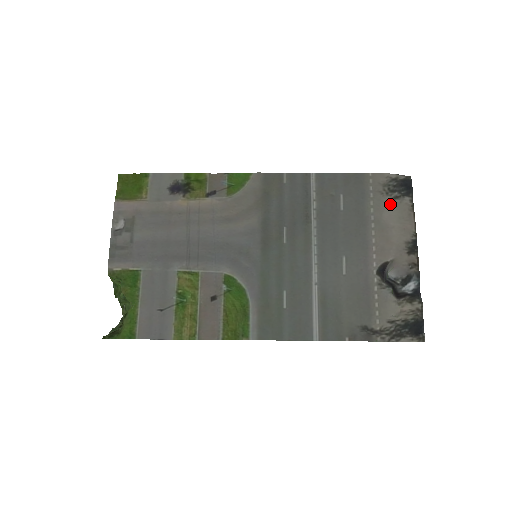
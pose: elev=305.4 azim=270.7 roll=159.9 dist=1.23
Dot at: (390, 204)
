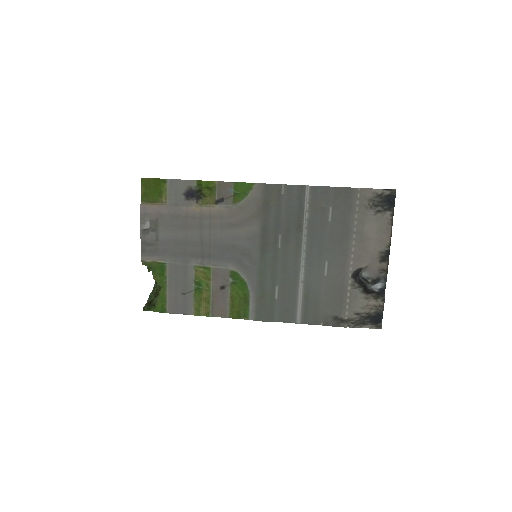
Dot at: (373, 216)
